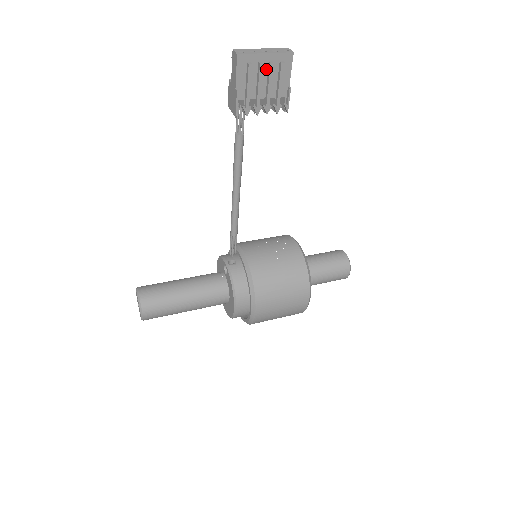
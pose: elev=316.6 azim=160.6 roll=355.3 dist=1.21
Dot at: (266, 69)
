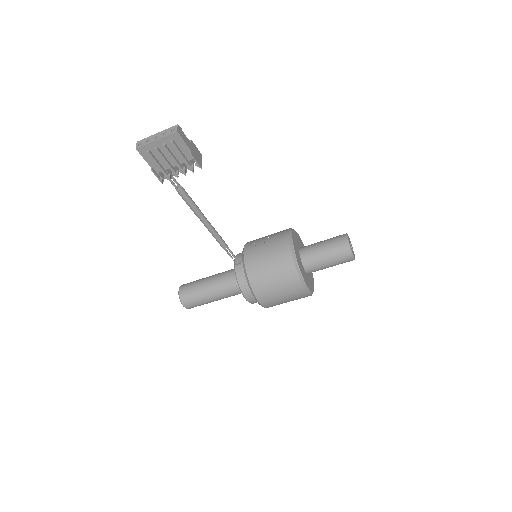
Dot at: (164, 149)
